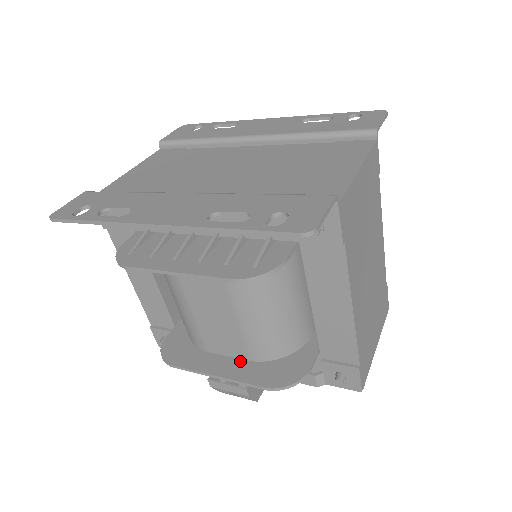
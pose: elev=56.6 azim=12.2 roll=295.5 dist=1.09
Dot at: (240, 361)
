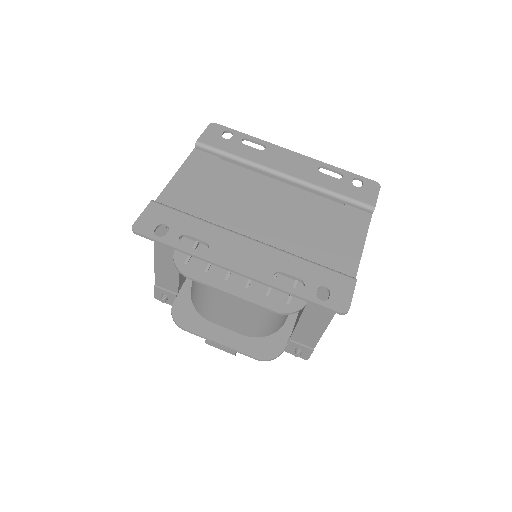
Dot at: (236, 334)
